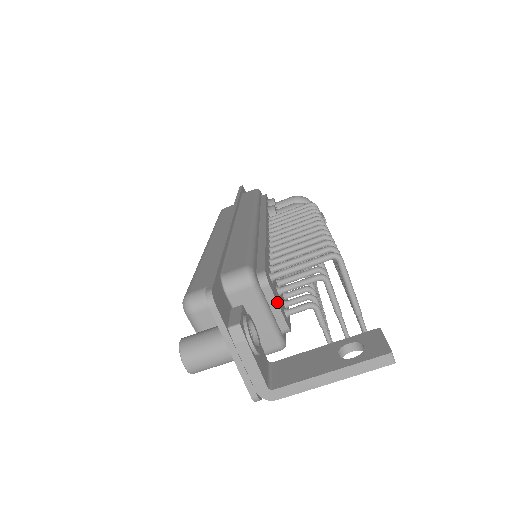
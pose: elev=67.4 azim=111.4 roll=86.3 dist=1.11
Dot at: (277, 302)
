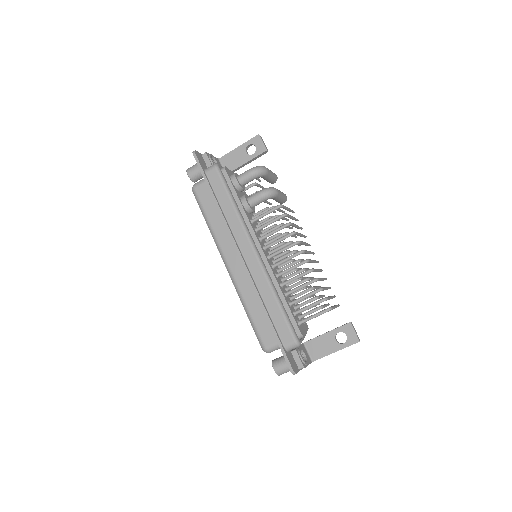
Dot at: occluded
